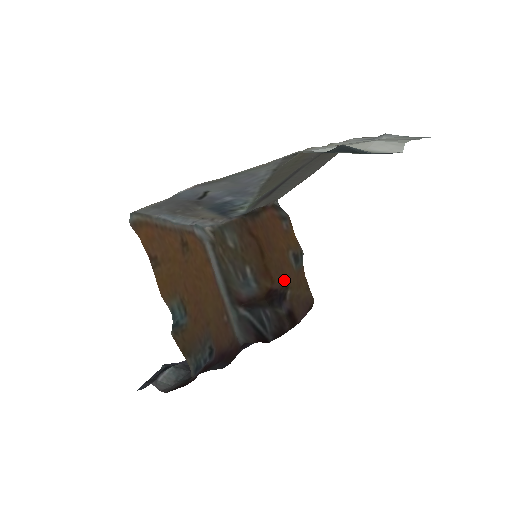
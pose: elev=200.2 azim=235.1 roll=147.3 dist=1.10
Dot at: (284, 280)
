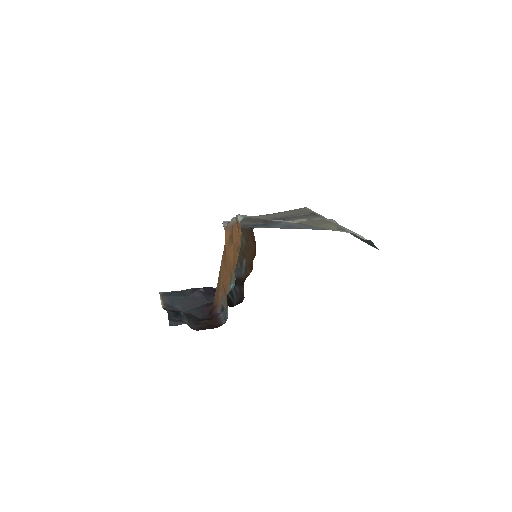
Dot at: occluded
